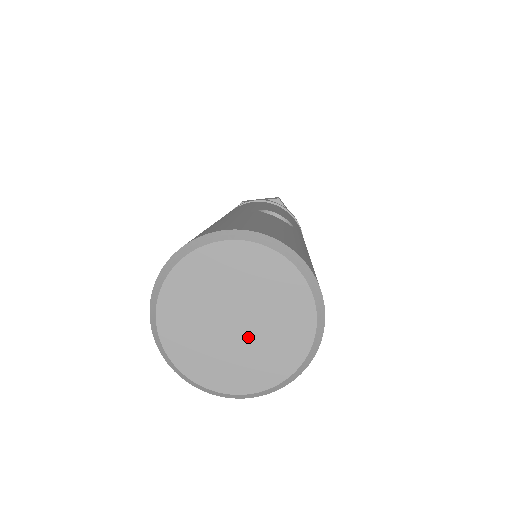
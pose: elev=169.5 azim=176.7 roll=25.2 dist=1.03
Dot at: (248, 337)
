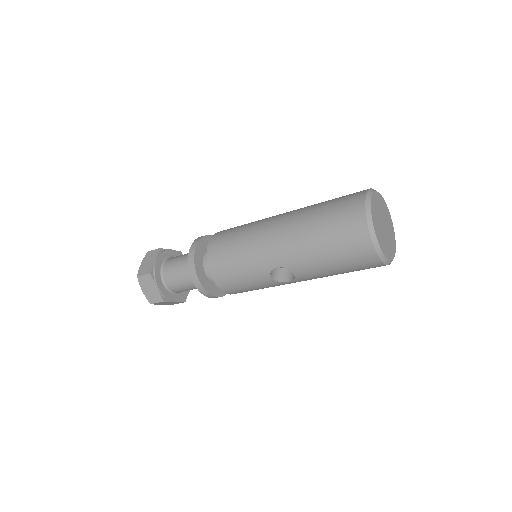
Dot at: (387, 234)
